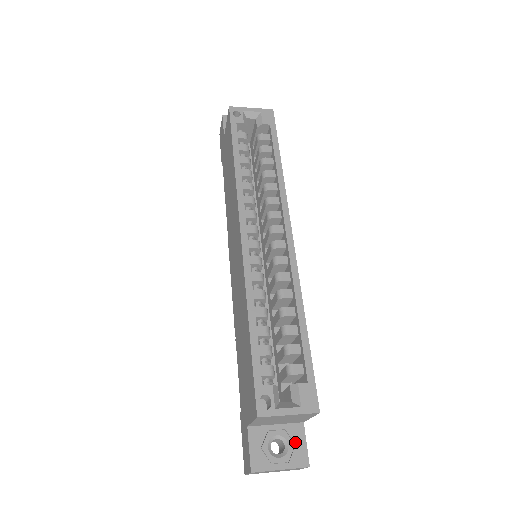
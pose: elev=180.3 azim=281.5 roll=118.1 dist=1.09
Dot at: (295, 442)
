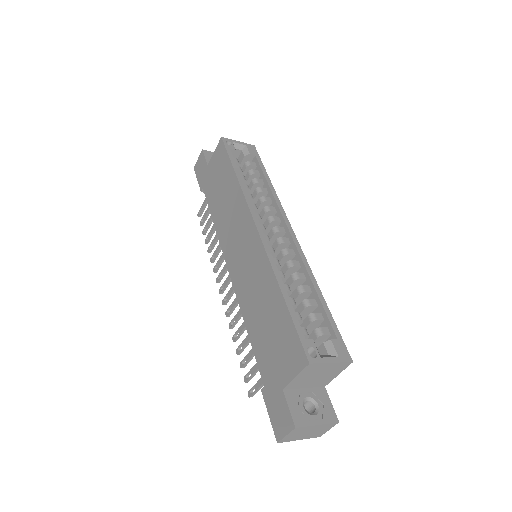
Dot at: (323, 402)
